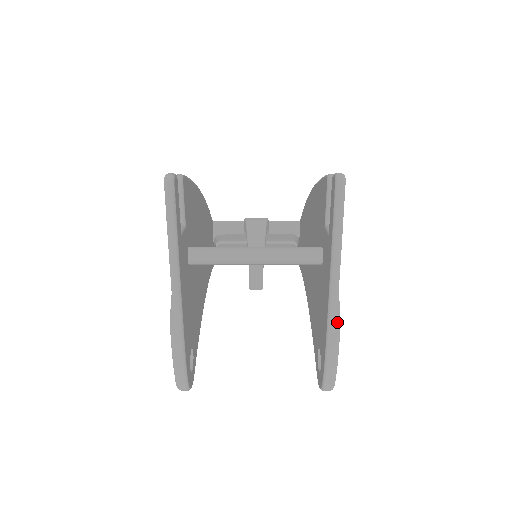
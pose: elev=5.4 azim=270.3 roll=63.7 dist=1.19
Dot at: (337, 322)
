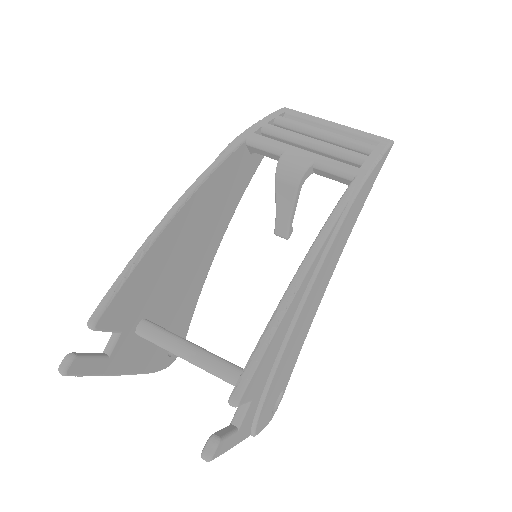
Dot at: (251, 435)
